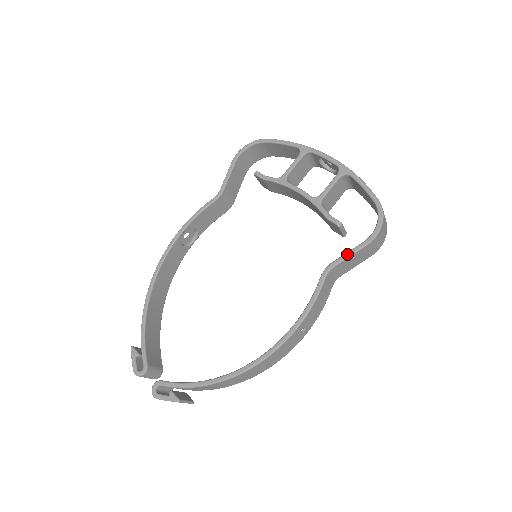
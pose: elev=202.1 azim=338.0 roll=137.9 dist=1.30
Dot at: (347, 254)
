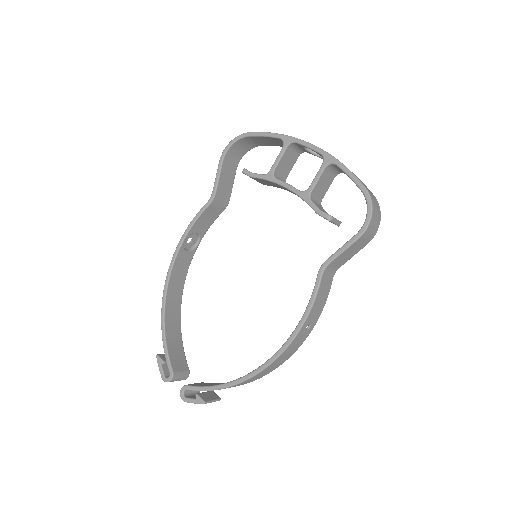
Dot at: (340, 250)
